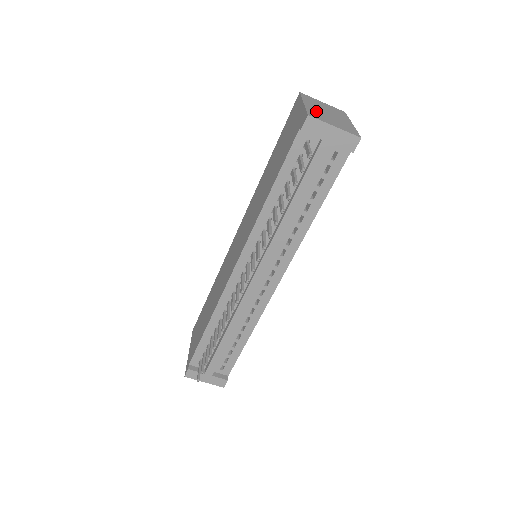
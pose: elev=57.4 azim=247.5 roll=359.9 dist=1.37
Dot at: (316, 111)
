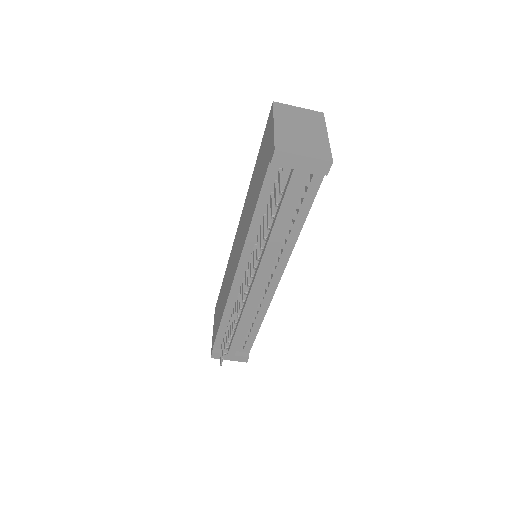
Dot at: (286, 135)
